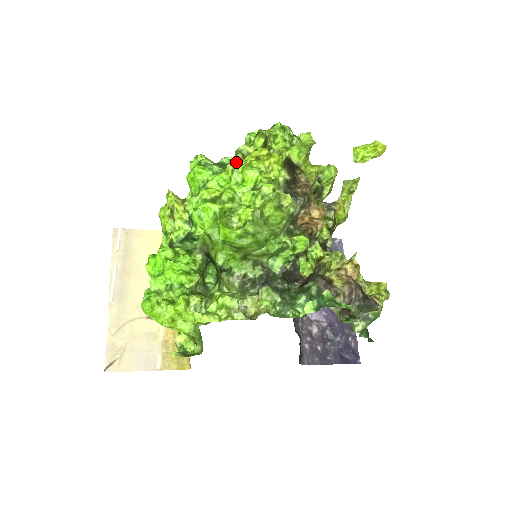
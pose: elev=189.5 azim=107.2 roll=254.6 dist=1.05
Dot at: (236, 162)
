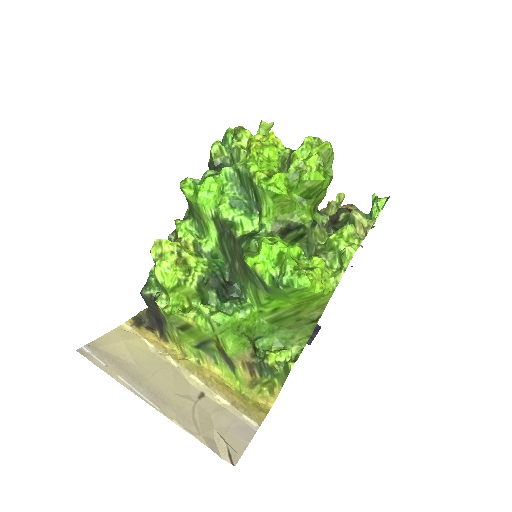
Dot at: (246, 152)
